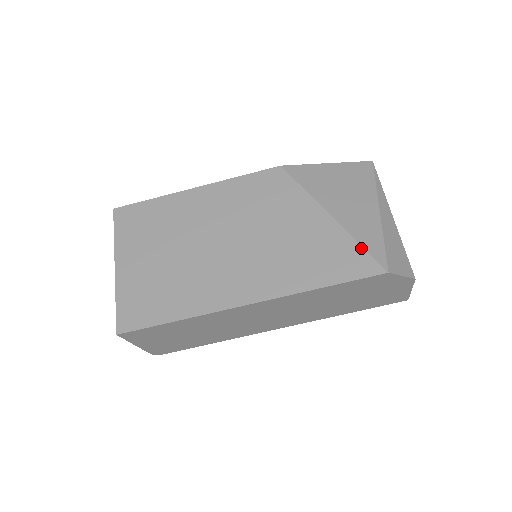
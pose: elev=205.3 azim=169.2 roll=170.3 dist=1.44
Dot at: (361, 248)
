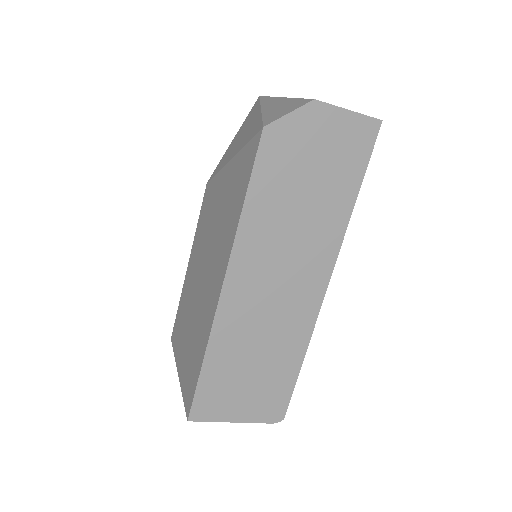
Dot at: (247, 145)
